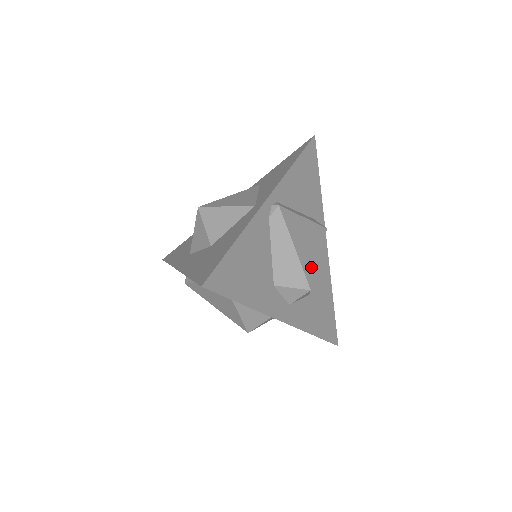
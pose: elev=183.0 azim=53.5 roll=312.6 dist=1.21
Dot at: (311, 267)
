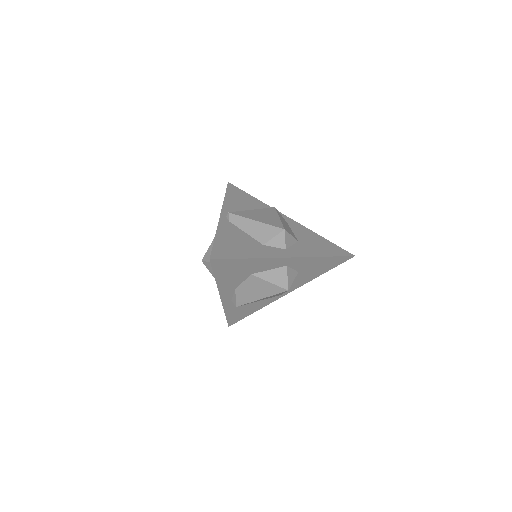
Dot at: (276, 222)
